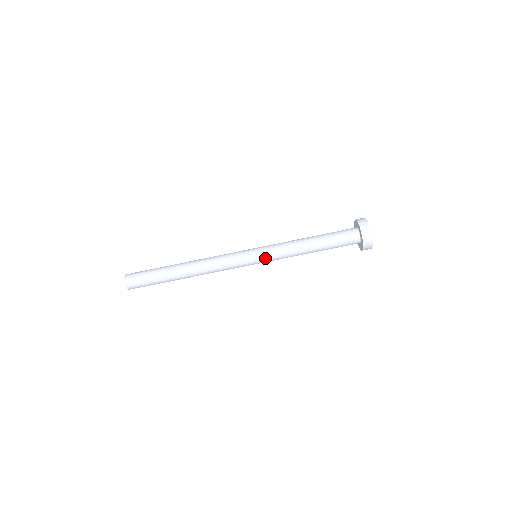
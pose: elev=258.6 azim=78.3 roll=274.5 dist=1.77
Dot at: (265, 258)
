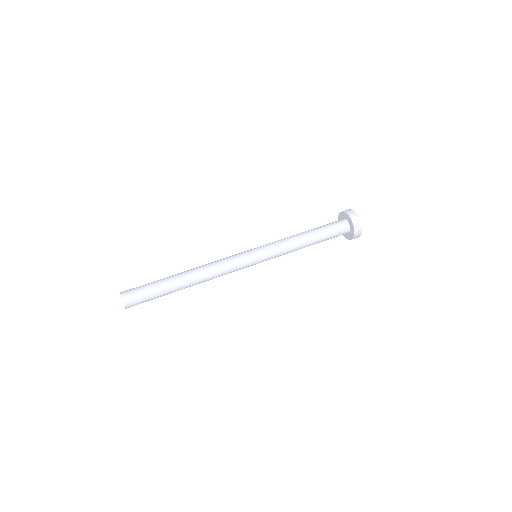
Dot at: (265, 251)
